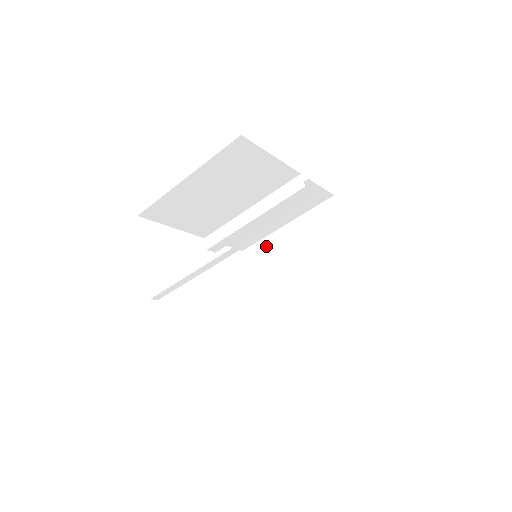
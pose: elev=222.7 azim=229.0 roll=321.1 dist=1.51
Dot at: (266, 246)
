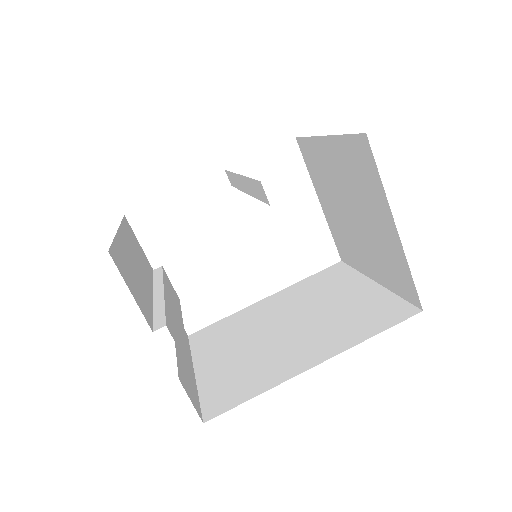
Dot at: (313, 150)
